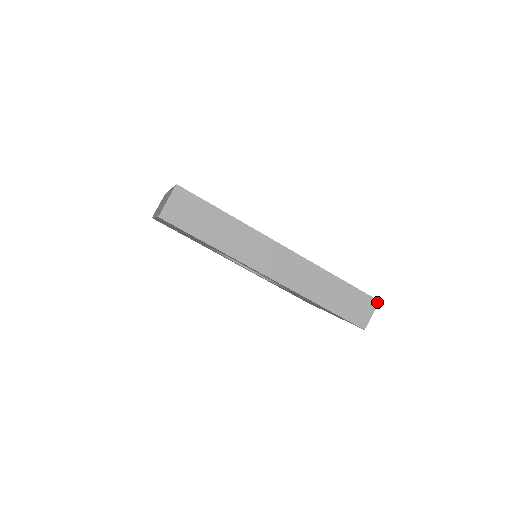
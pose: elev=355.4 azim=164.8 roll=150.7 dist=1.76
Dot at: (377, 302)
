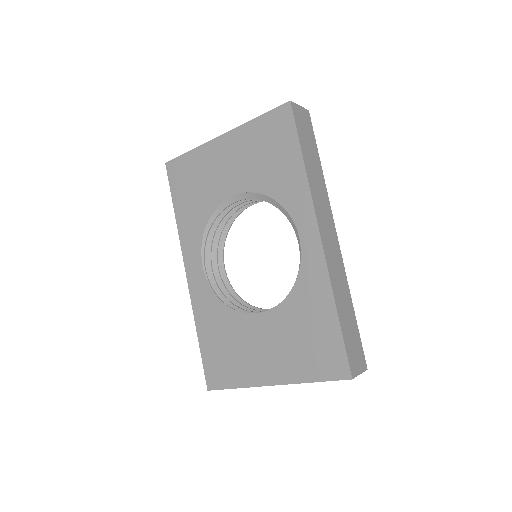
Dot at: (366, 368)
